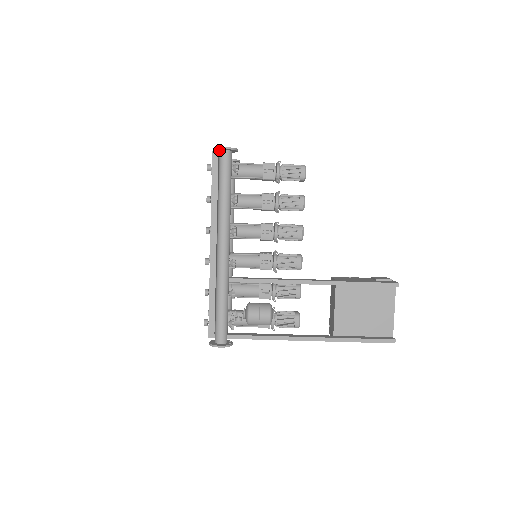
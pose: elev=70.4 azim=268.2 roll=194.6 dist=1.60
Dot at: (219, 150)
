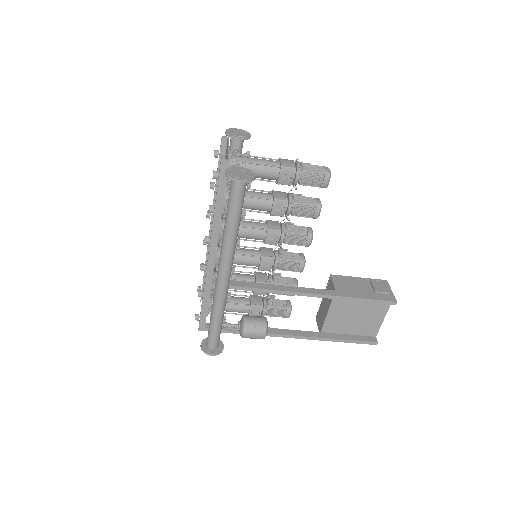
Dot at: (232, 175)
